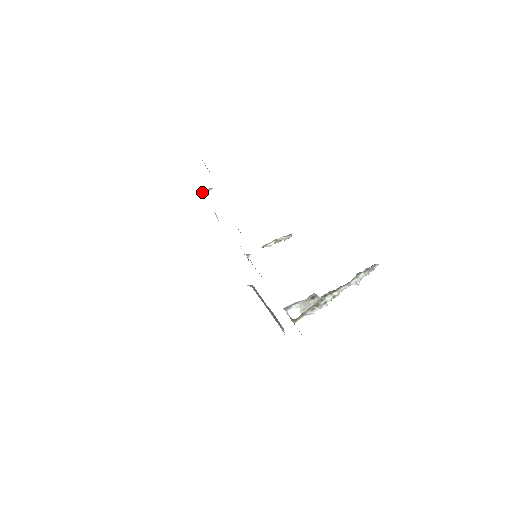
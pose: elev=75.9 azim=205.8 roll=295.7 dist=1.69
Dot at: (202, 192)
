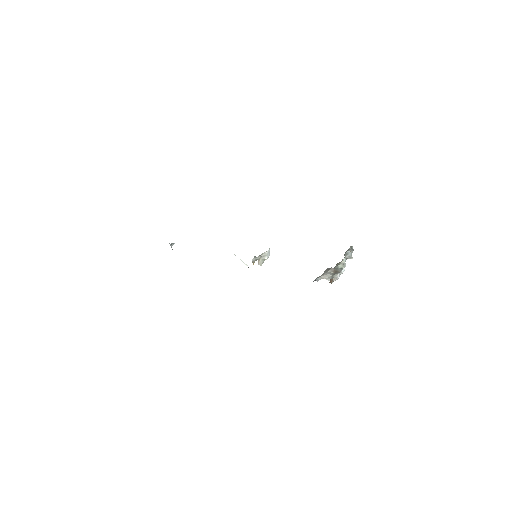
Dot at: (169, 243)
